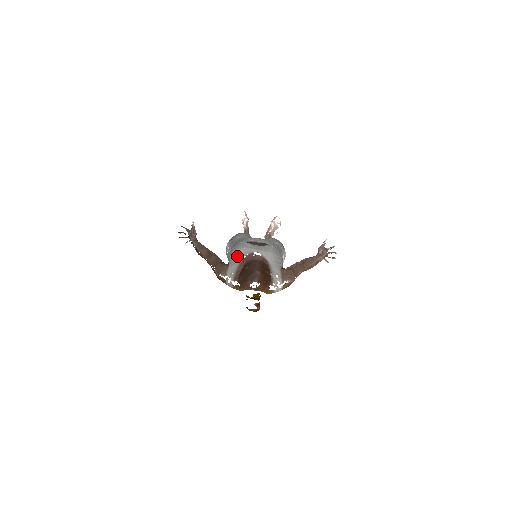
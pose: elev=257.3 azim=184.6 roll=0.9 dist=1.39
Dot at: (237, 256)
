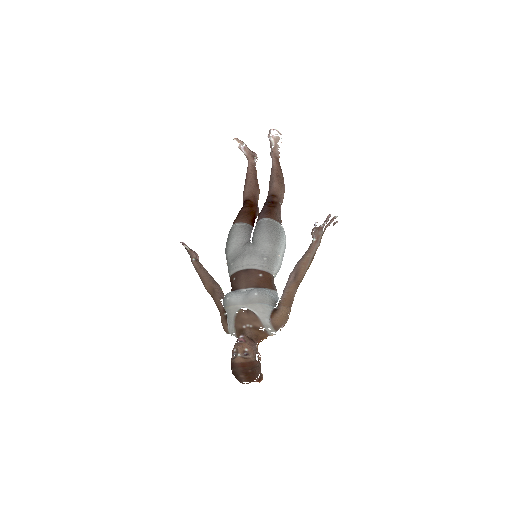
Dot at: (229, 315)
